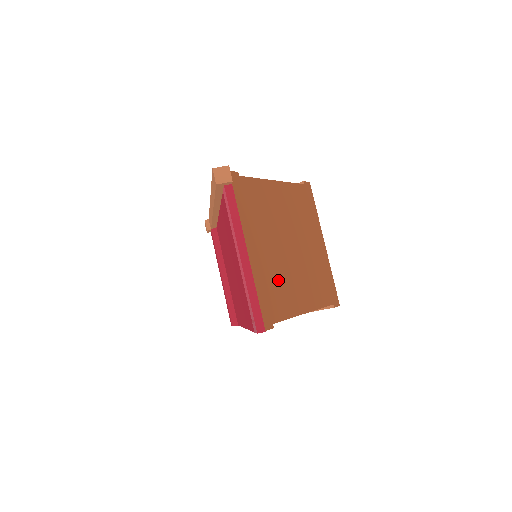
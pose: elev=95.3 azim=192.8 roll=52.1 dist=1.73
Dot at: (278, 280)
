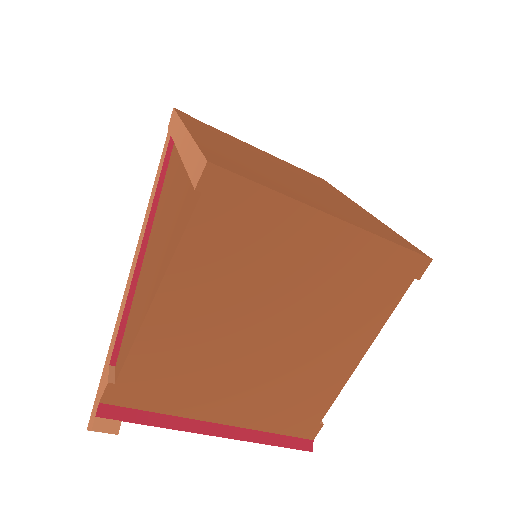
Dot at: (289, 386)
